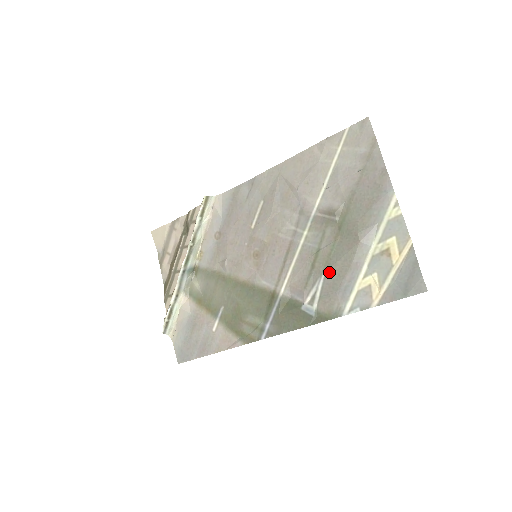
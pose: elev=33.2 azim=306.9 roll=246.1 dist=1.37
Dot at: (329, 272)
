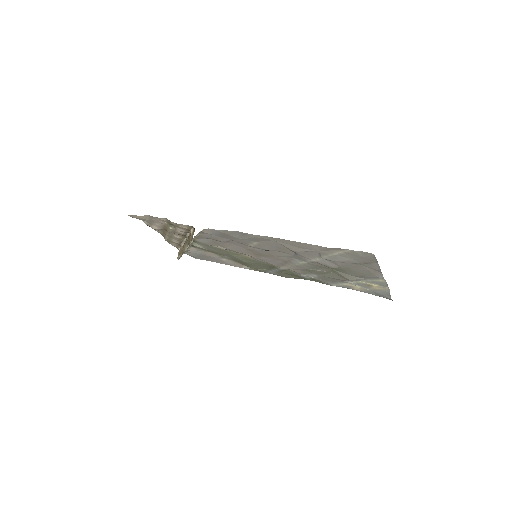
Dot at: (322, 276)
